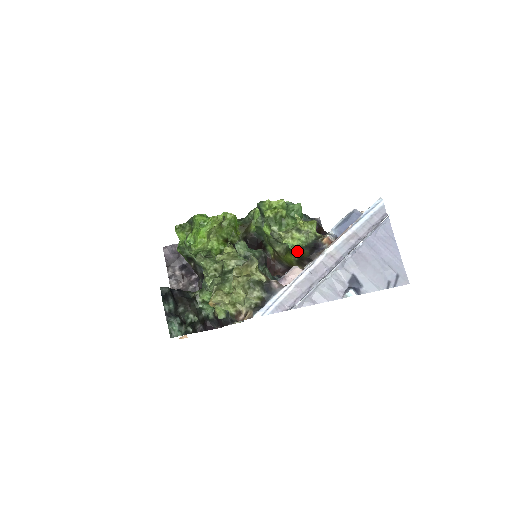
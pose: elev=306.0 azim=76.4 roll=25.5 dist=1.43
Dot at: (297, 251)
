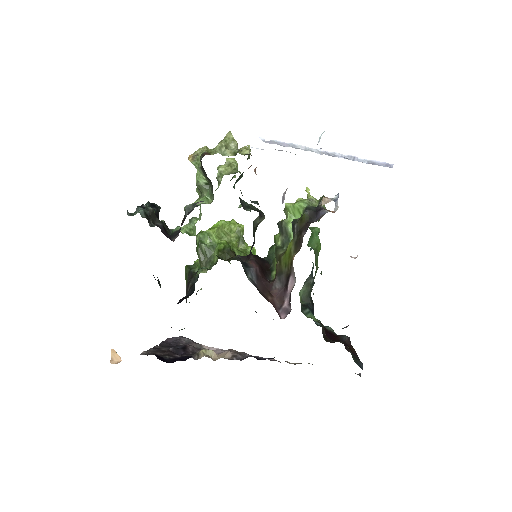
Dot at: (297, 220)
